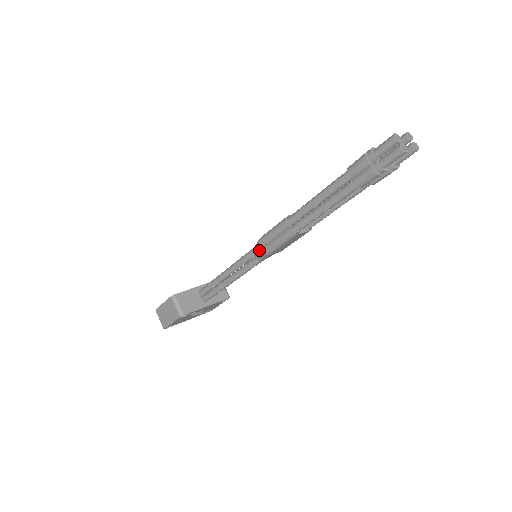
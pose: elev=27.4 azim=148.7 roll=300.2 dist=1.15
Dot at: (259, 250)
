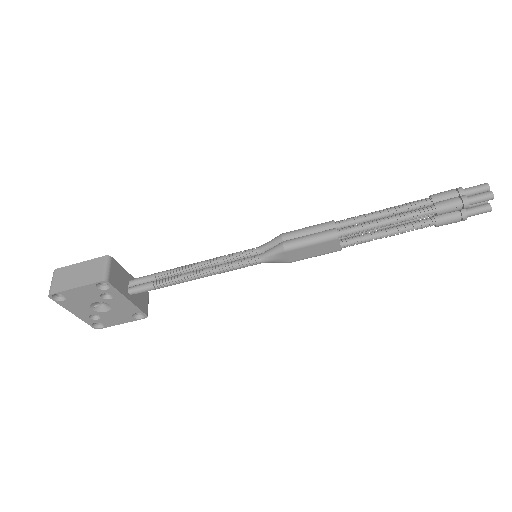
Dot at: (272, 246)
